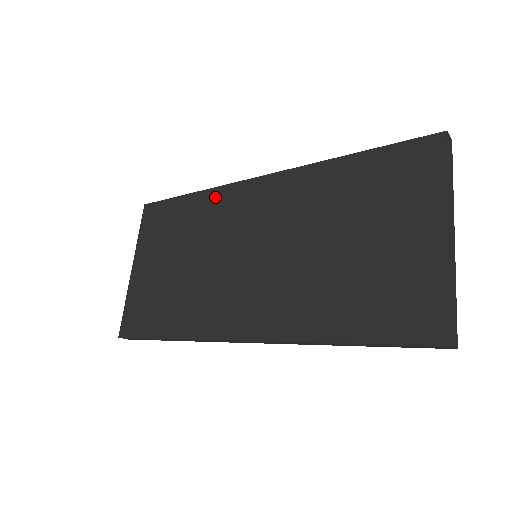
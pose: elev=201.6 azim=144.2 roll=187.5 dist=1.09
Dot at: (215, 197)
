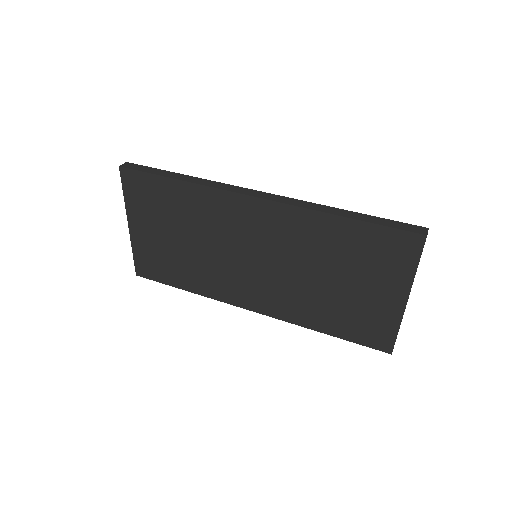
Dot at: (208, 196)
